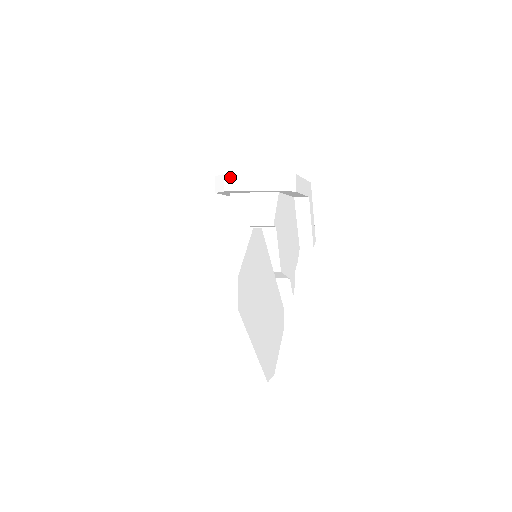
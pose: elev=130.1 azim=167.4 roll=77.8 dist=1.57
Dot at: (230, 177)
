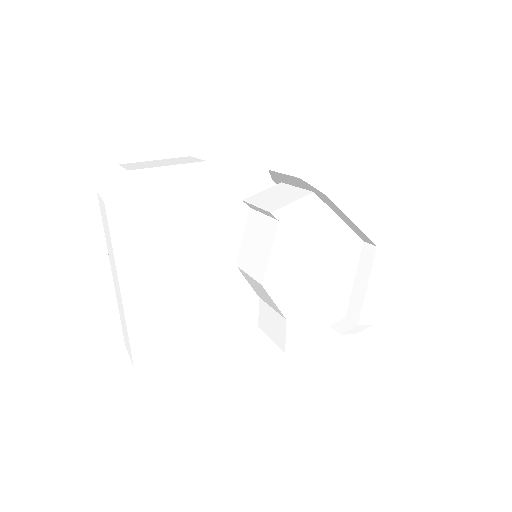
Dot at: (282, 157)
